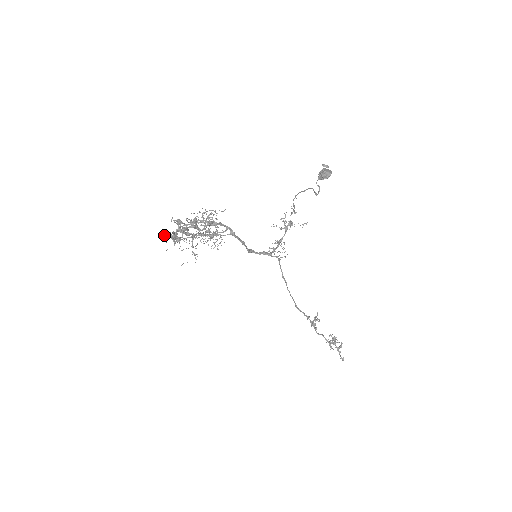
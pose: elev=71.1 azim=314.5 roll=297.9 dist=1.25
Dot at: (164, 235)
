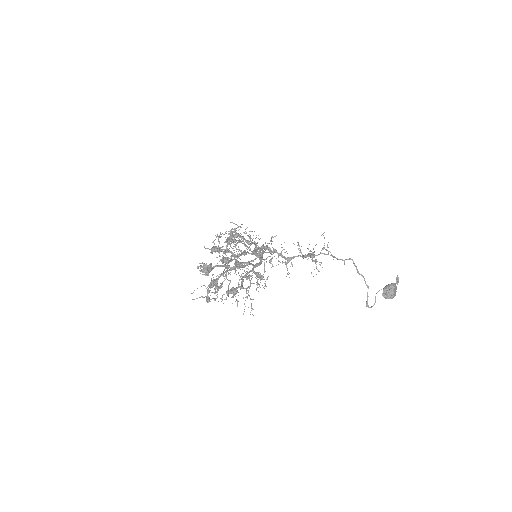
Dot at: occluded
